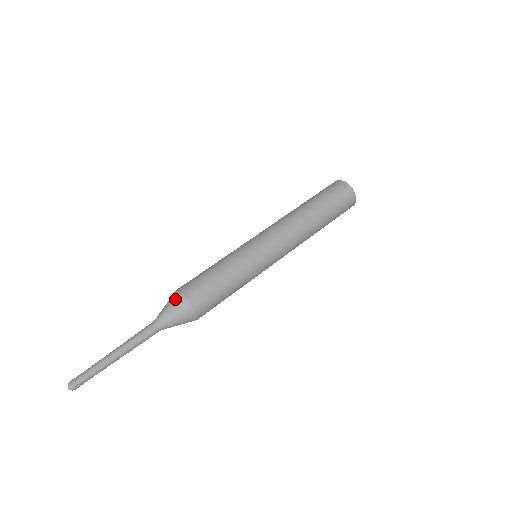
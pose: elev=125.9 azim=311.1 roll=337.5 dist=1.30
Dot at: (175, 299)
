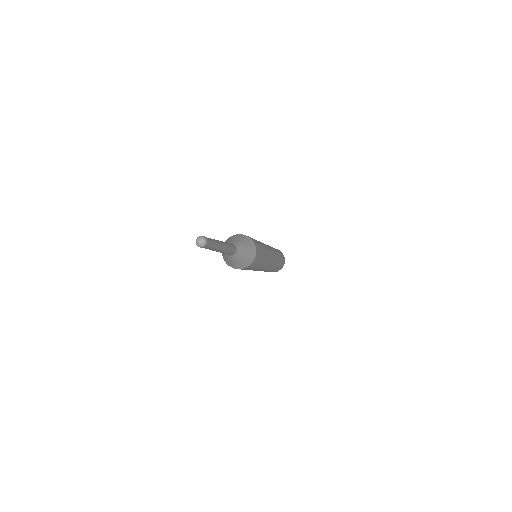
Dot at: (227, 240)
